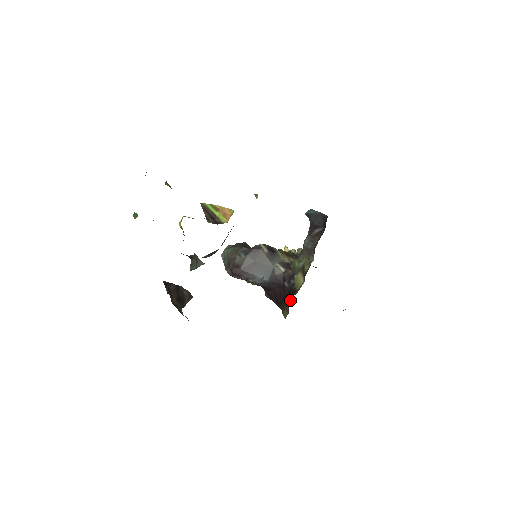
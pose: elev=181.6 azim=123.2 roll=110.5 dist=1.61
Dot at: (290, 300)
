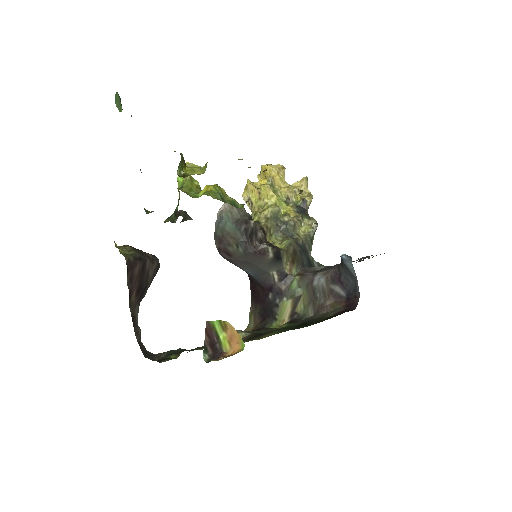
Dot at: (263, 322)
